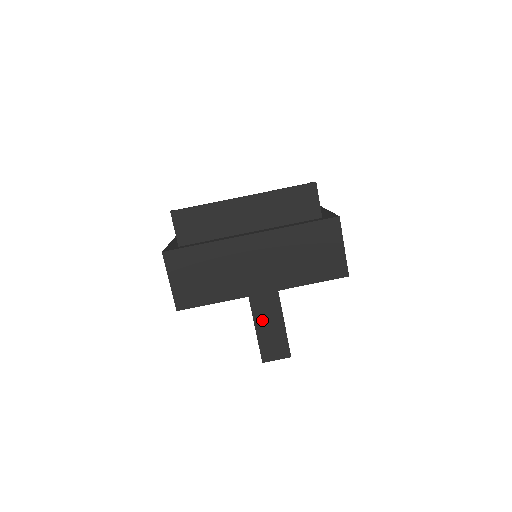
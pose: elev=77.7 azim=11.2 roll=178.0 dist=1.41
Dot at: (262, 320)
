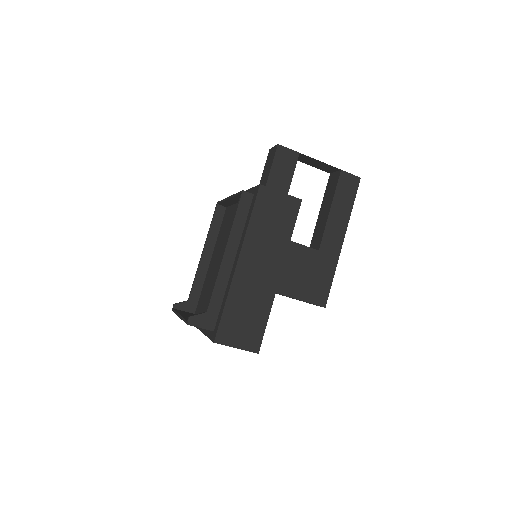
Dot at: occluded
